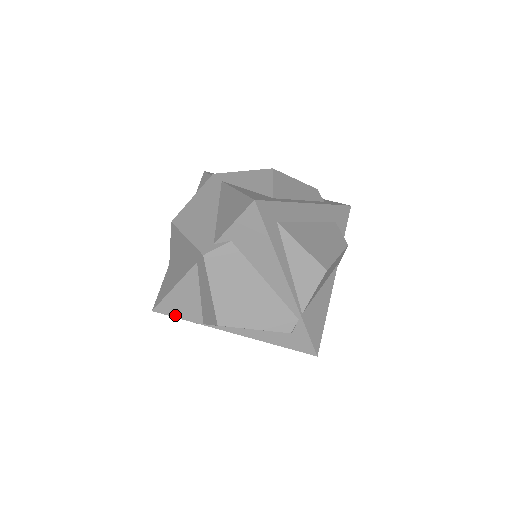
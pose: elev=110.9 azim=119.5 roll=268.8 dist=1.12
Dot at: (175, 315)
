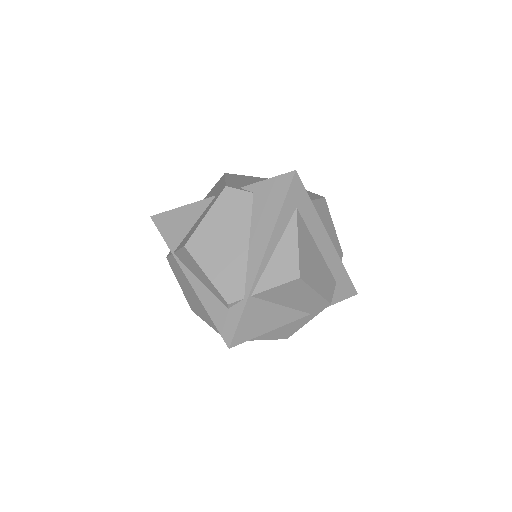
Dot at: (162, 231)
